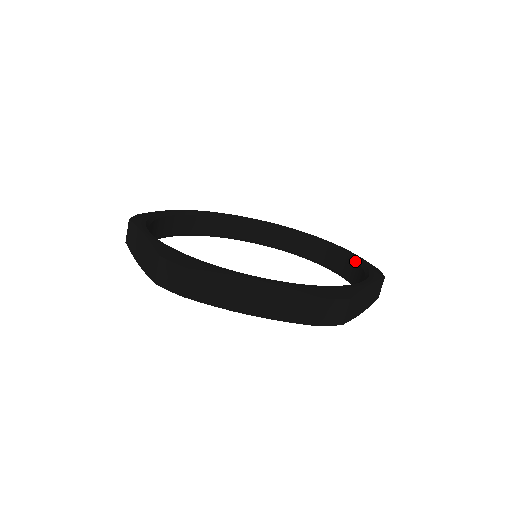
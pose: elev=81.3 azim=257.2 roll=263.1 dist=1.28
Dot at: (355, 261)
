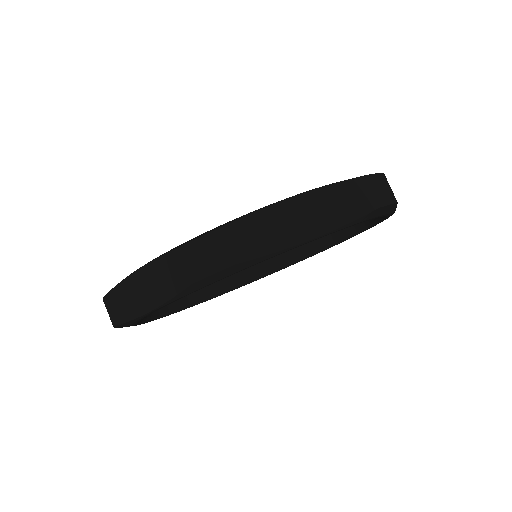
Dot at: occluded
